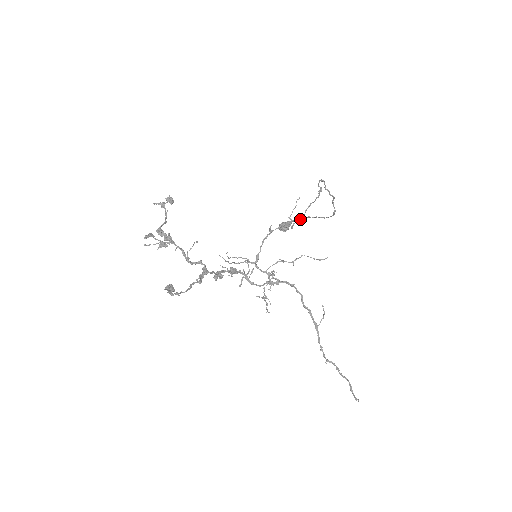
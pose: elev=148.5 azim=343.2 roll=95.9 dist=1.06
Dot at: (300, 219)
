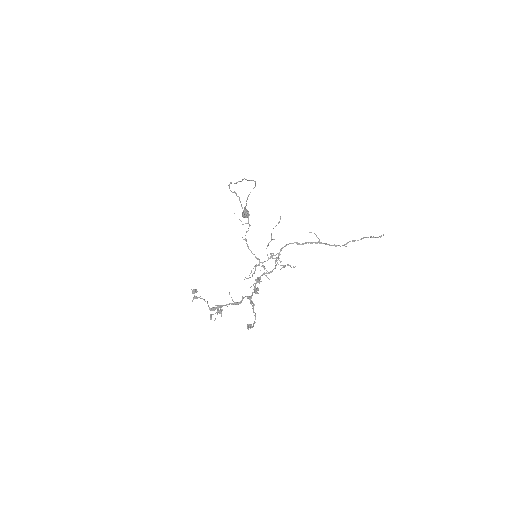
Dot at: occluded
